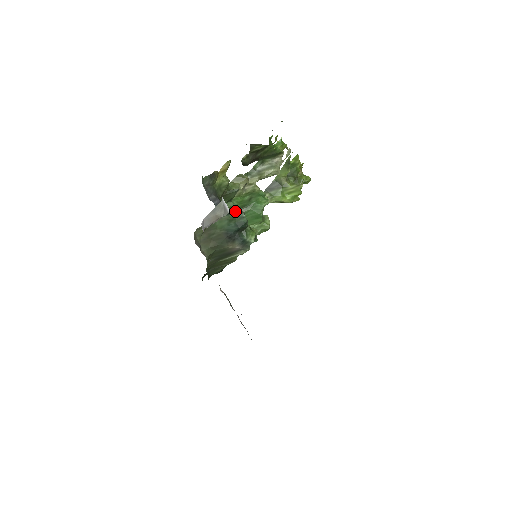
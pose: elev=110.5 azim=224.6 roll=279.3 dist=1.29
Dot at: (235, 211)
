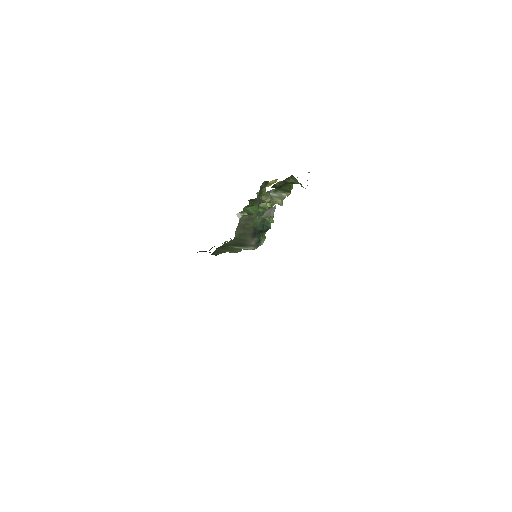
Dot at: occluded
